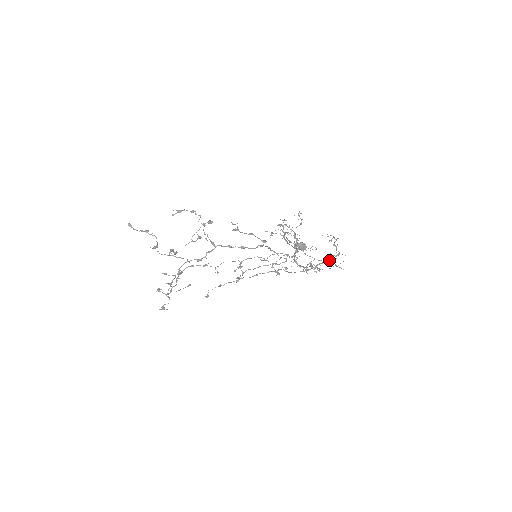
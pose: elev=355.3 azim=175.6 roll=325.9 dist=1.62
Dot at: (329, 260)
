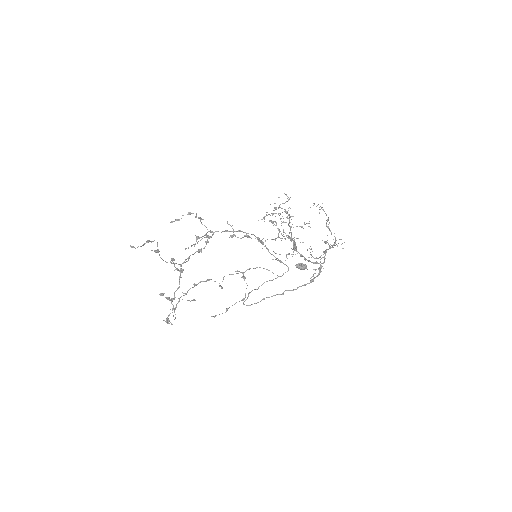
Dot at: occluded
